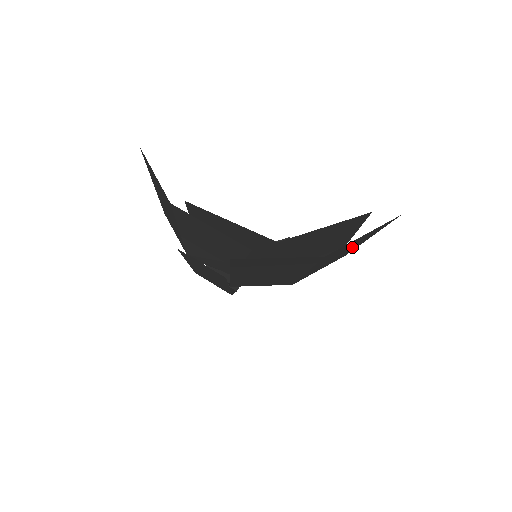
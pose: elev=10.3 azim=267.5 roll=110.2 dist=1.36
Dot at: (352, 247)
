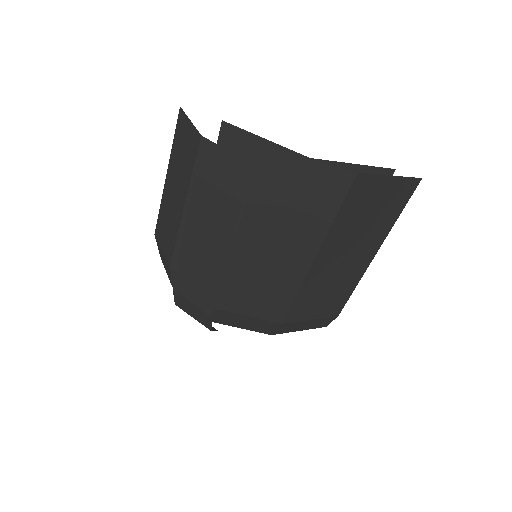
Dot at: (361, 253)
